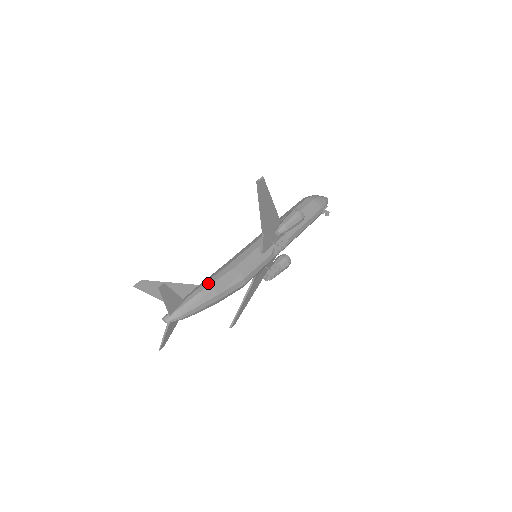
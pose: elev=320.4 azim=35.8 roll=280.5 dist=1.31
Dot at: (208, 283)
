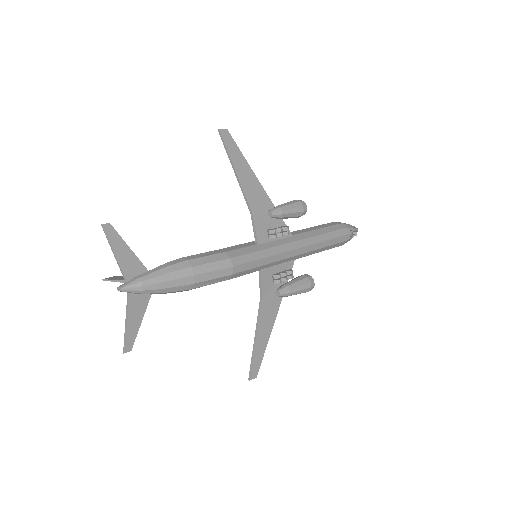
Dot at: (181, 258)
